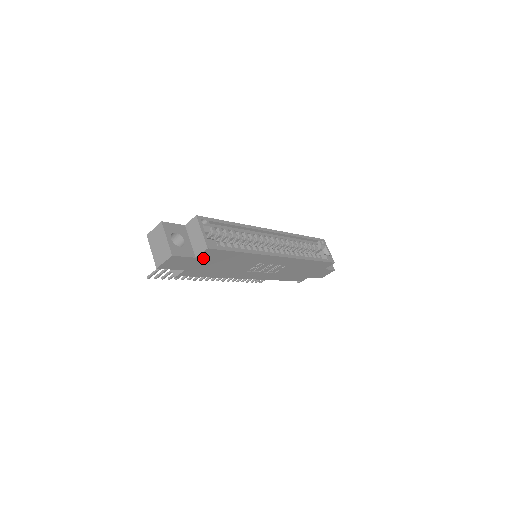
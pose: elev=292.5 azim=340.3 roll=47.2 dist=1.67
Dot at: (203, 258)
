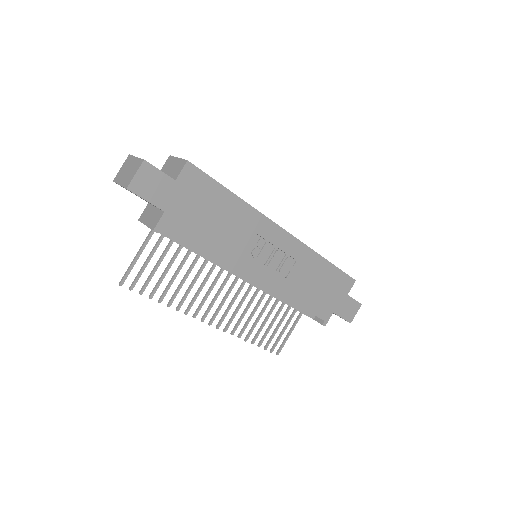
Dot at: (185, 187)
